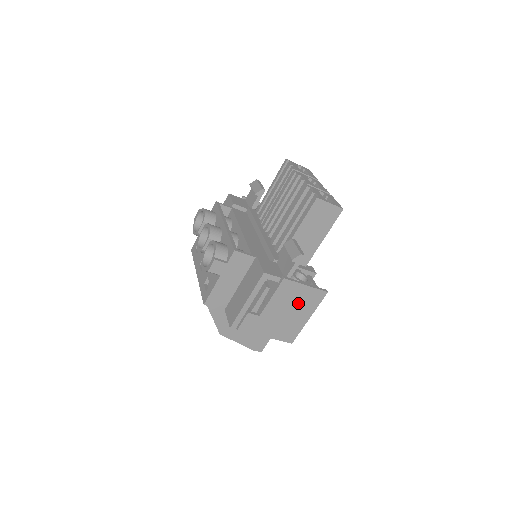
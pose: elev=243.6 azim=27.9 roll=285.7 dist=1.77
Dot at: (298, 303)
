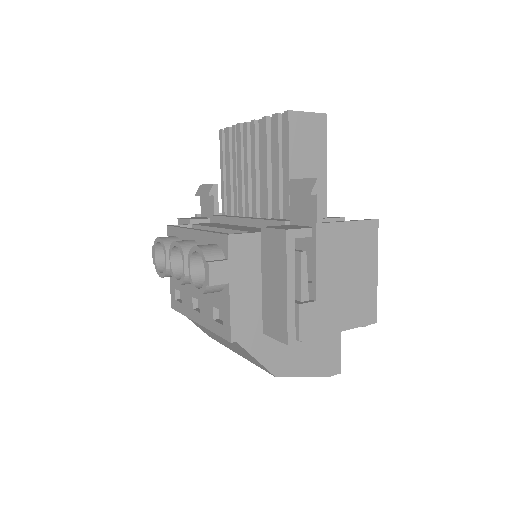
Dot at: (352, 255)
